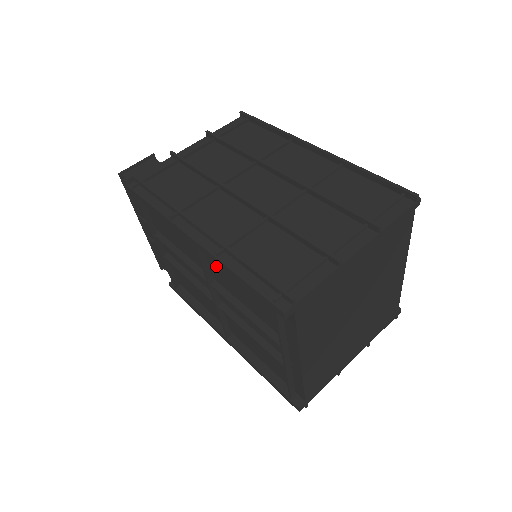
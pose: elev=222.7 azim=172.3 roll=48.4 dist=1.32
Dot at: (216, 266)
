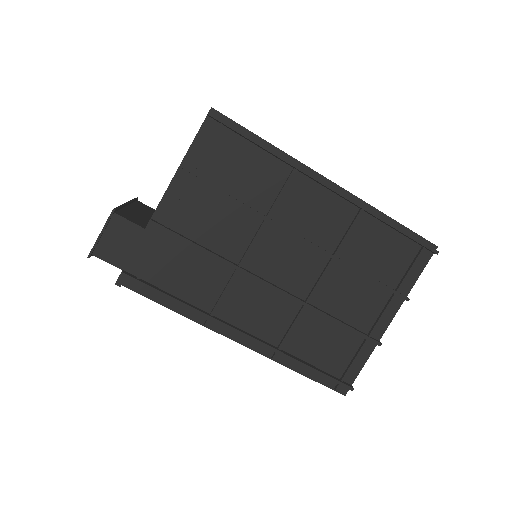
Dot at: occluded
